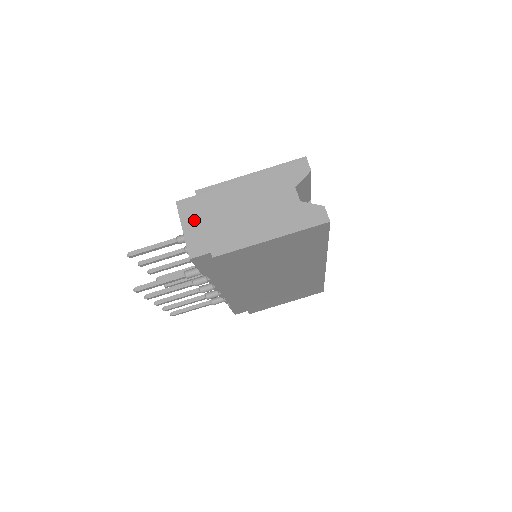
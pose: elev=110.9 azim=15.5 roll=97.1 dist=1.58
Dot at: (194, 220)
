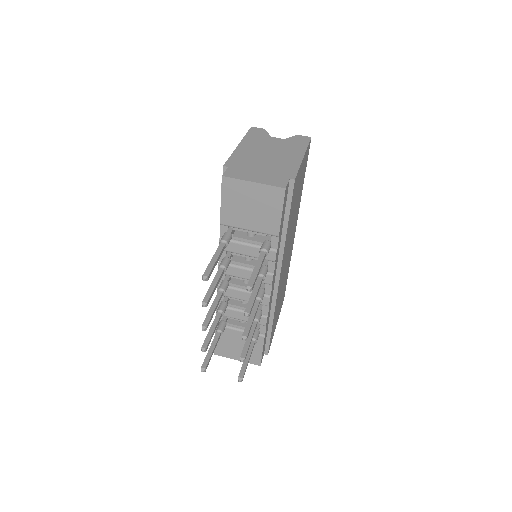
Dot at: (251, 175)
